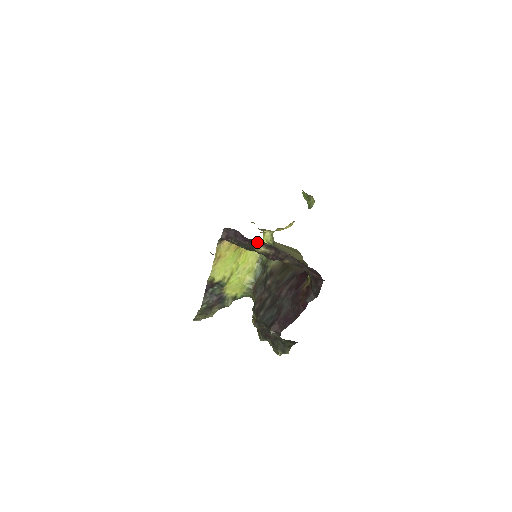
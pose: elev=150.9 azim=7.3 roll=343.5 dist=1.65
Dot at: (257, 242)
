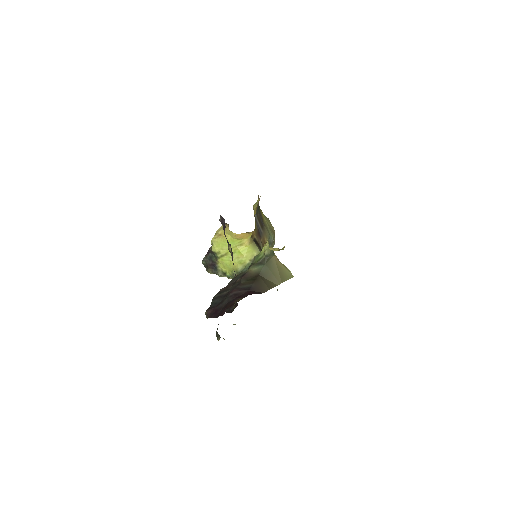
Dot at: occluded
